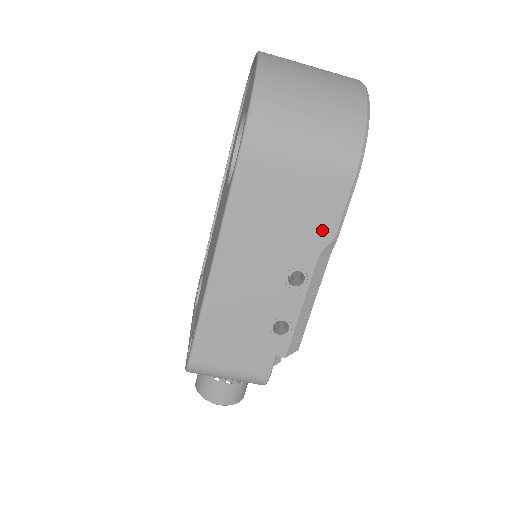
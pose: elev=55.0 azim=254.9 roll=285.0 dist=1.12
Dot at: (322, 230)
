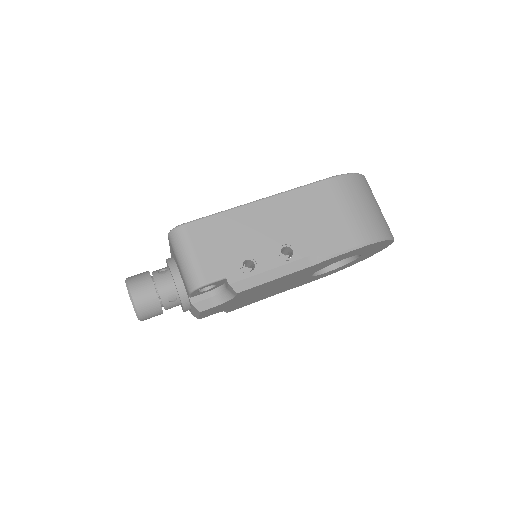
Dot at: (325, 247)
